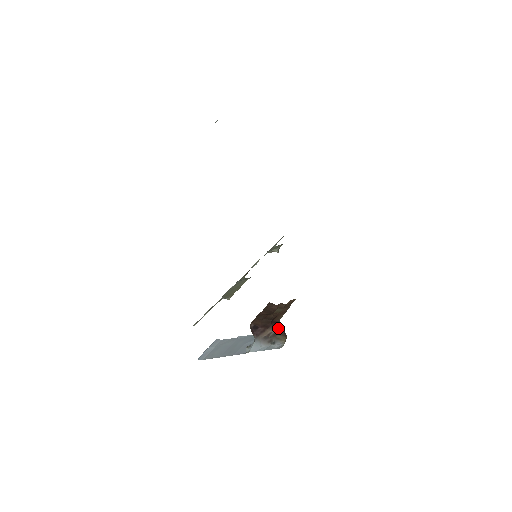
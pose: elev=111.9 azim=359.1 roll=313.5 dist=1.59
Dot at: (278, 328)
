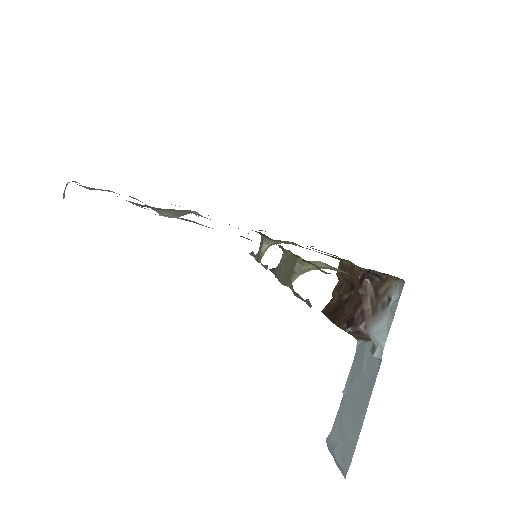
Dot at: (369, 287)
